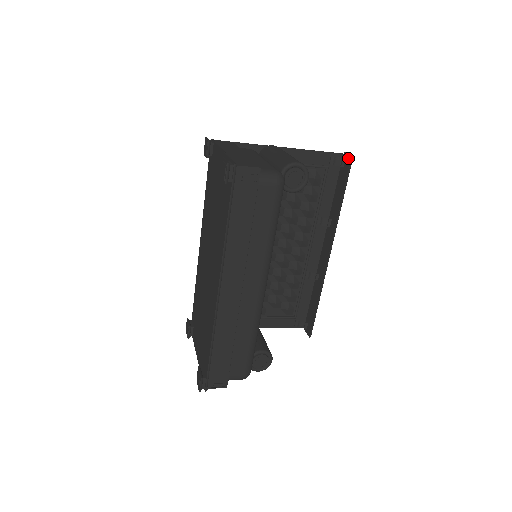
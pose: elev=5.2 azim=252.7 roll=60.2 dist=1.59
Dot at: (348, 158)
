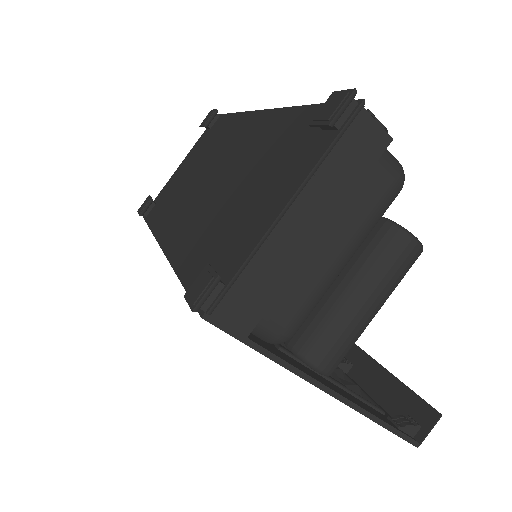
Dot at: occluded
